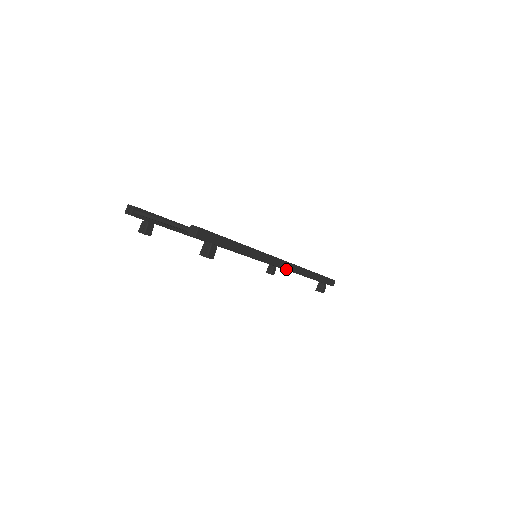
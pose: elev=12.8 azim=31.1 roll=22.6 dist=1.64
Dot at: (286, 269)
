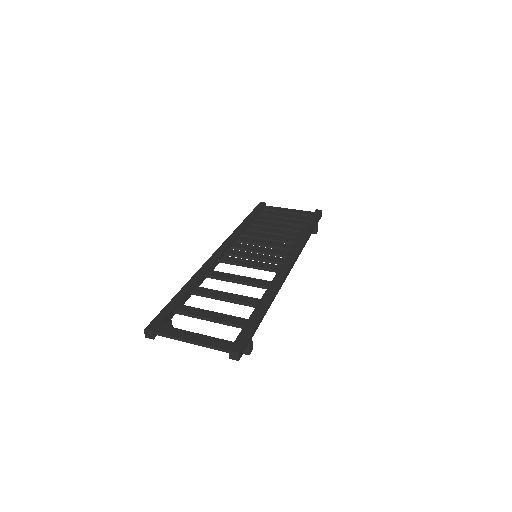
Dot at: occluded
